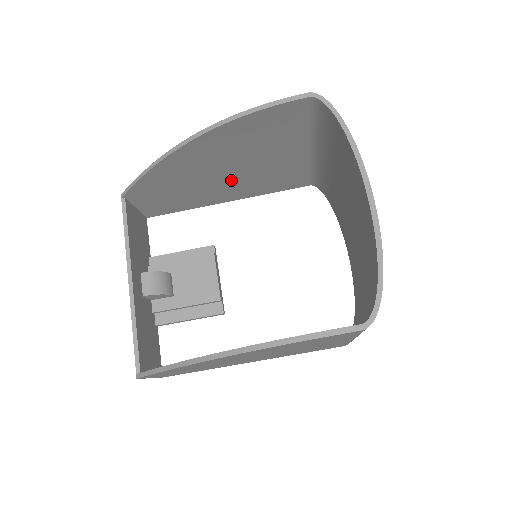
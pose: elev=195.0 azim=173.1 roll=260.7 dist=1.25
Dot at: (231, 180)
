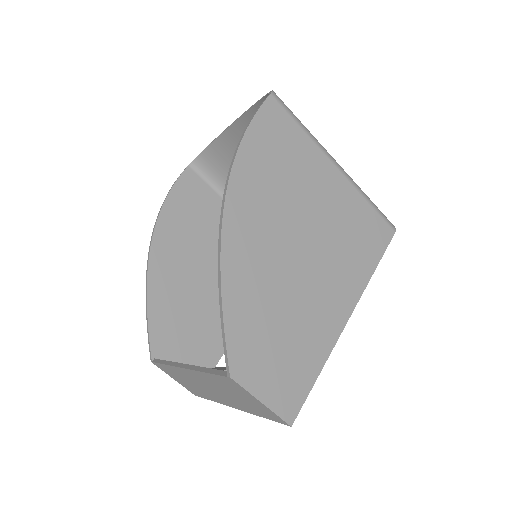
Dot at: occluded
